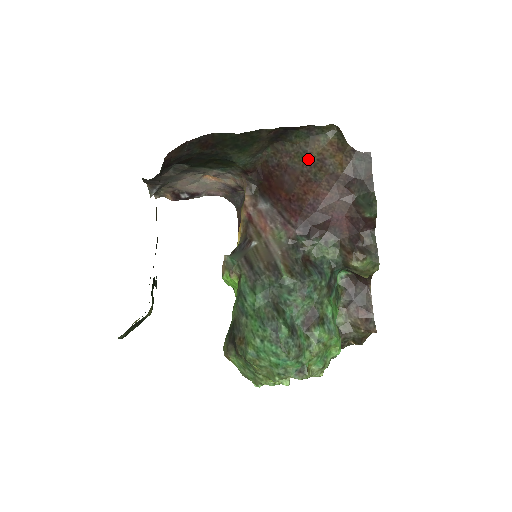
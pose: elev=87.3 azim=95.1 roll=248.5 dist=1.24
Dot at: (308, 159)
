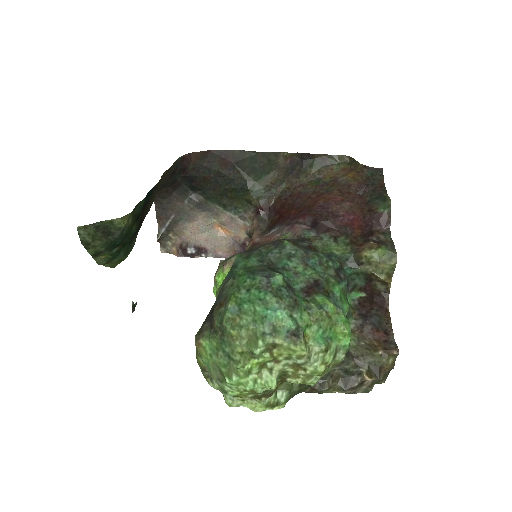
Dot at: (321, 183)
